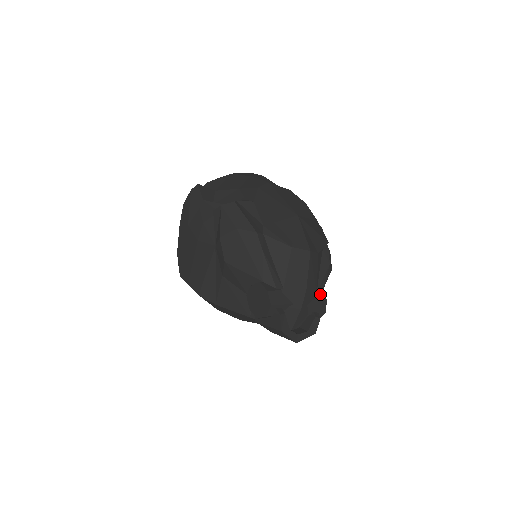
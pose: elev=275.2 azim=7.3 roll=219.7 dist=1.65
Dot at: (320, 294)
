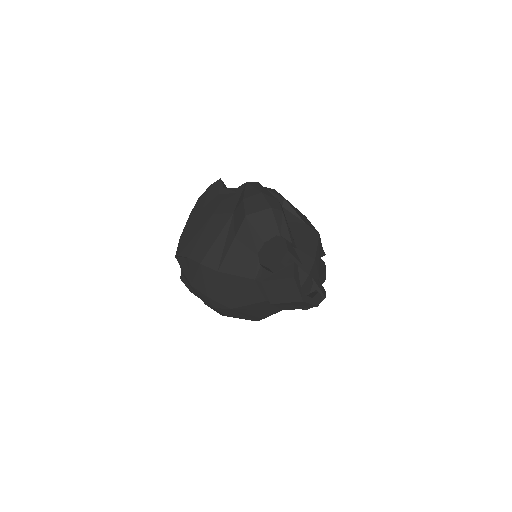
Dot at: (321, 280)
